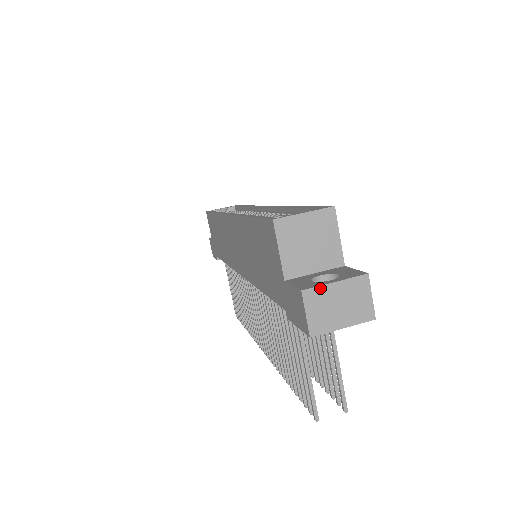
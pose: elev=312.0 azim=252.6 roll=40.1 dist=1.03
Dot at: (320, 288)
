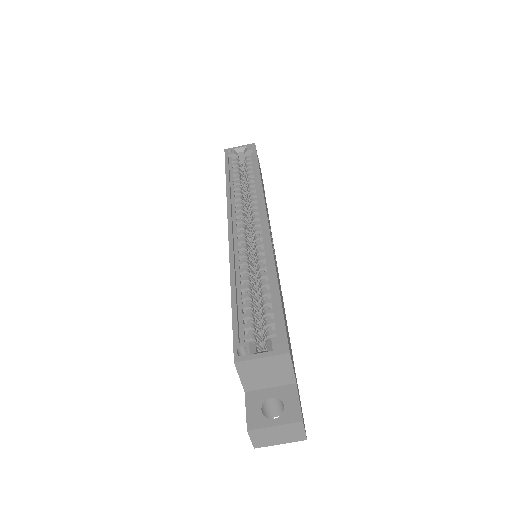
Dot at: (262, 429)
